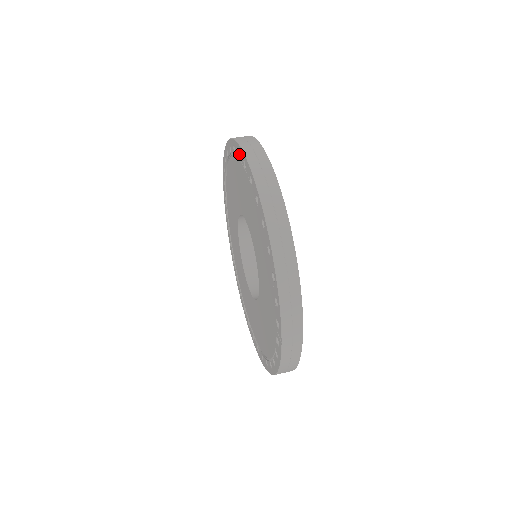
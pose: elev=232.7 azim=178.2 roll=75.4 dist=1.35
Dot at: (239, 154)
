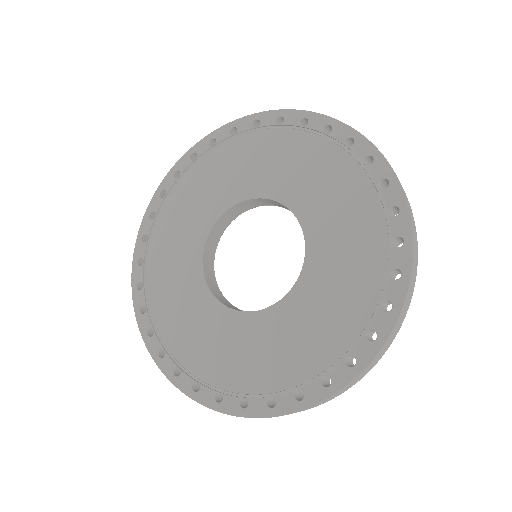
Dot at: (253, 126)
